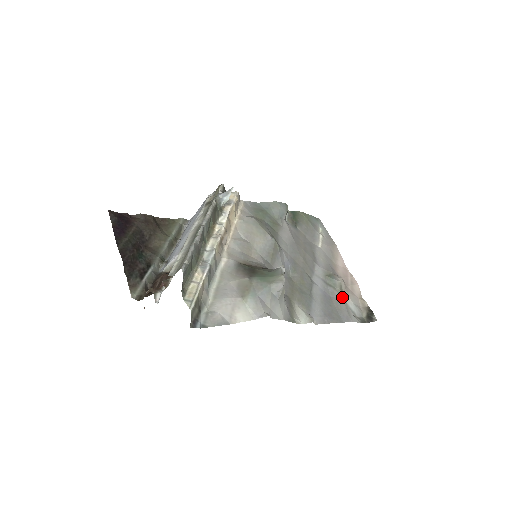
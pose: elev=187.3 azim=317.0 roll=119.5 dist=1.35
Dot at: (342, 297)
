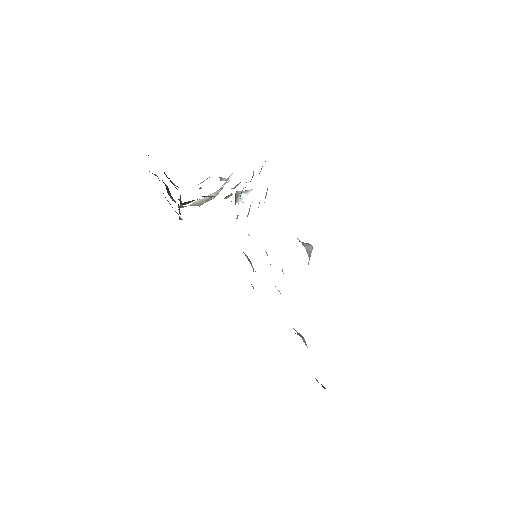
Dot at: occluded
